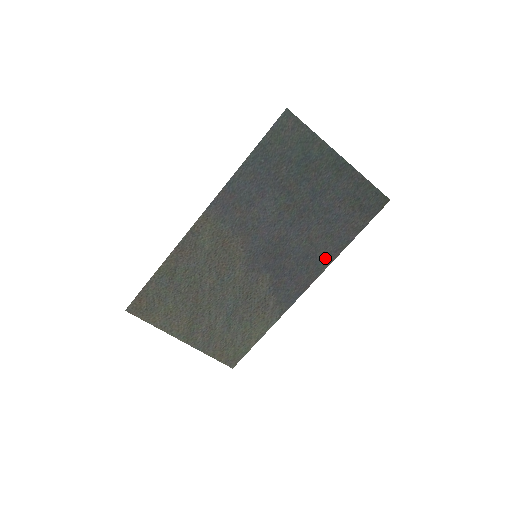
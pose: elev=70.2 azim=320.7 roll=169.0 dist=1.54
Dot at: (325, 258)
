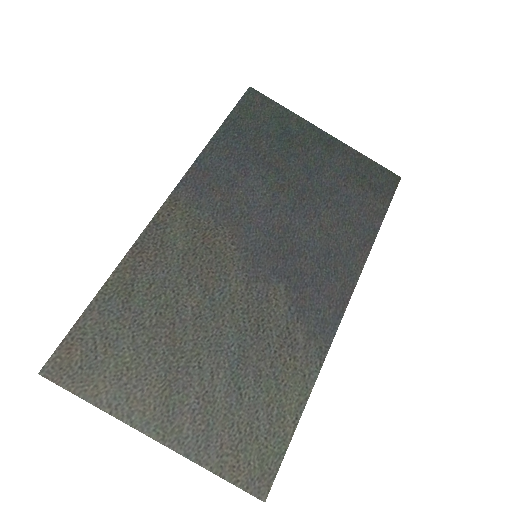
Dot at: (354, 255)
